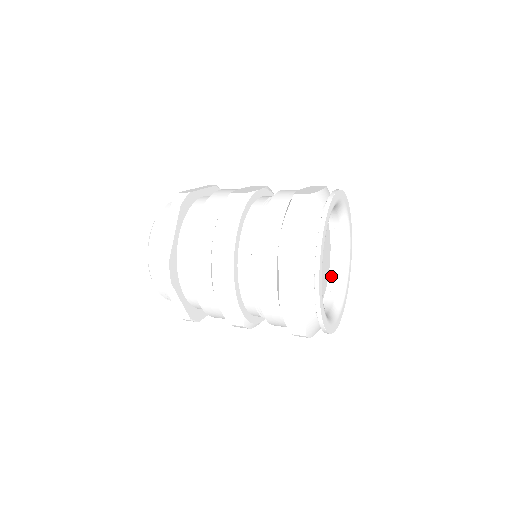
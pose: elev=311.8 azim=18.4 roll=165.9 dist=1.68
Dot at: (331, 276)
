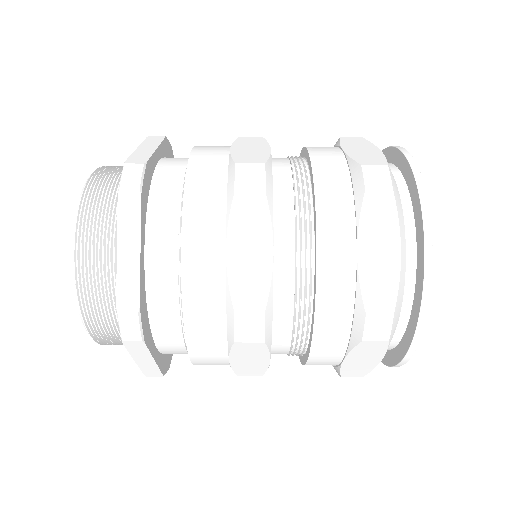
Dot at: occluded
